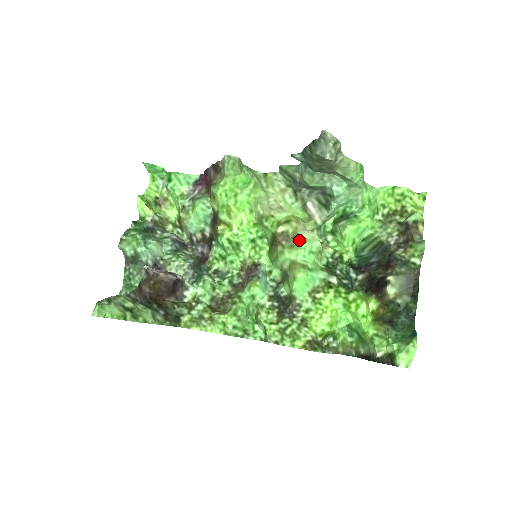
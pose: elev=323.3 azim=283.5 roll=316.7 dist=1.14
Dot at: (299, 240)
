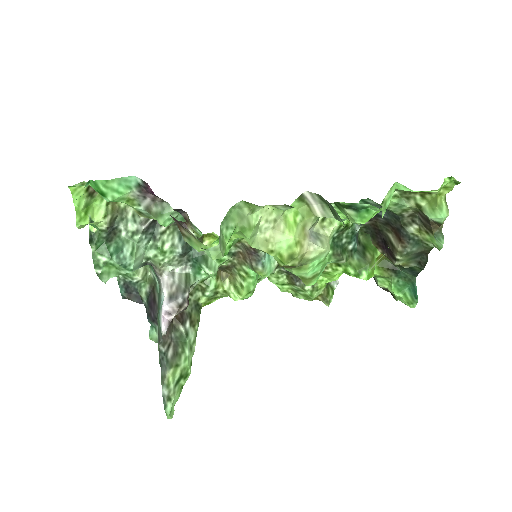
Dot at: (306, 263)
